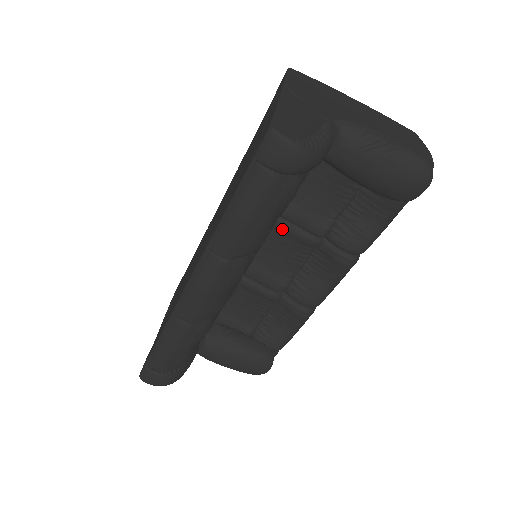
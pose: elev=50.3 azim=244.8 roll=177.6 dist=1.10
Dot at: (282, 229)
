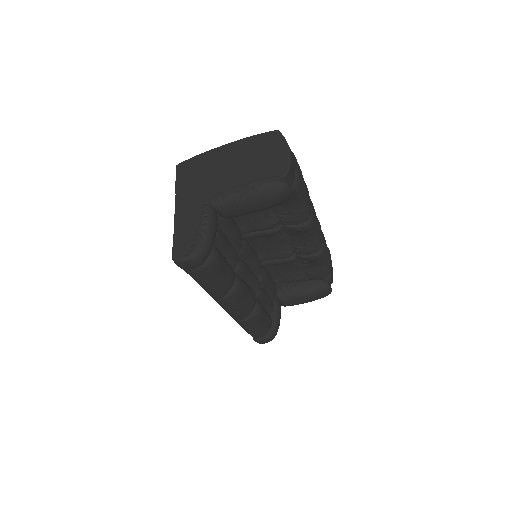
Dot at: (254, 237)
